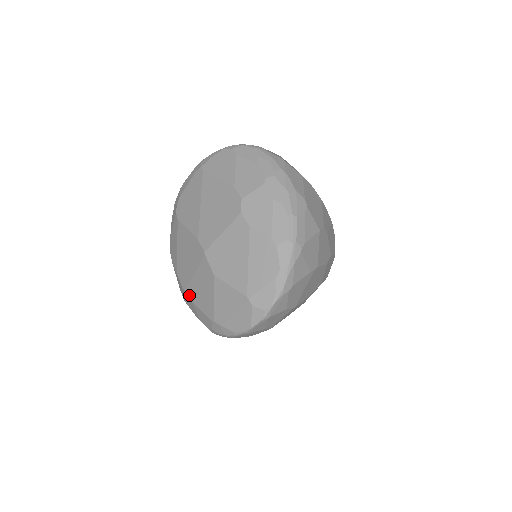
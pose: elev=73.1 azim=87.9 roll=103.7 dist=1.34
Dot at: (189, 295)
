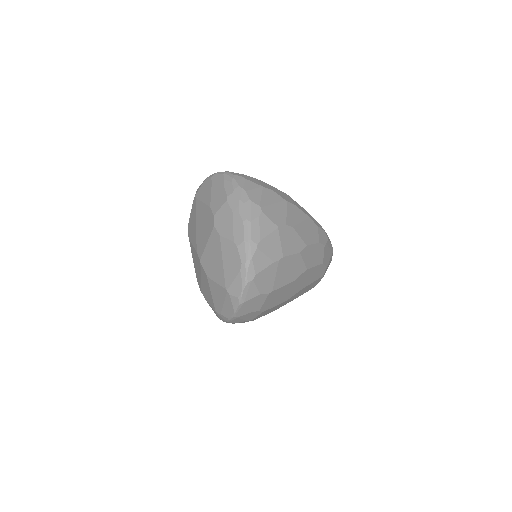
Dot at: (203, 295)
